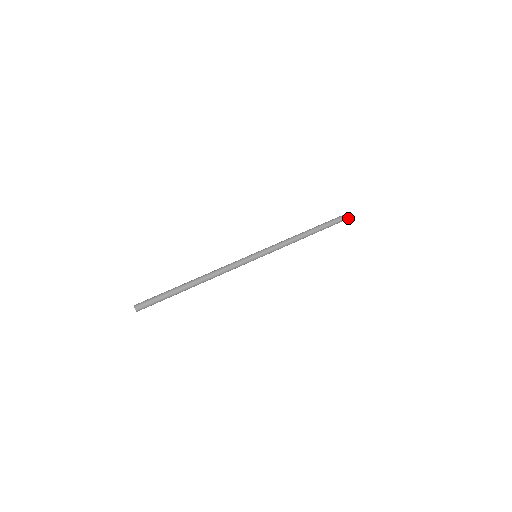
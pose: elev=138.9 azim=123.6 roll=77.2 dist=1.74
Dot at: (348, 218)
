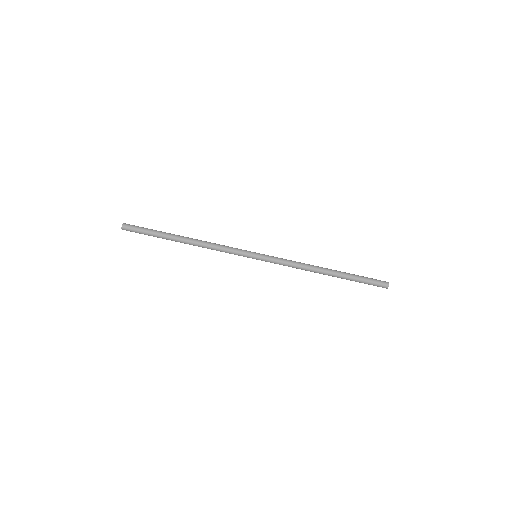
Dot at: occluded
